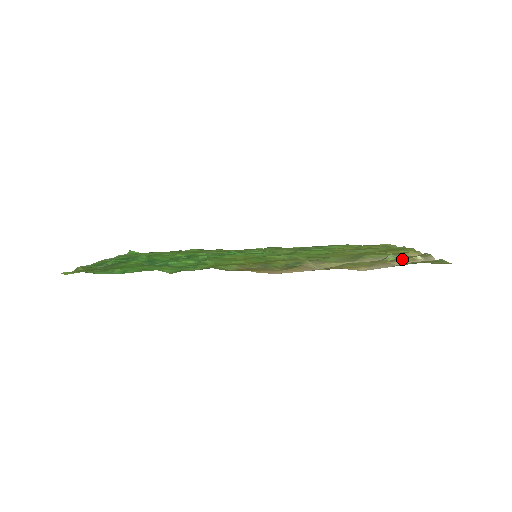
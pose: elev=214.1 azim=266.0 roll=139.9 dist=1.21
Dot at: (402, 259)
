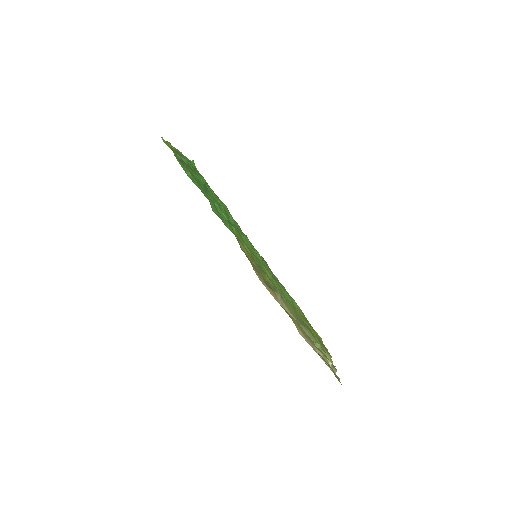
Dot at: (322, 353)
